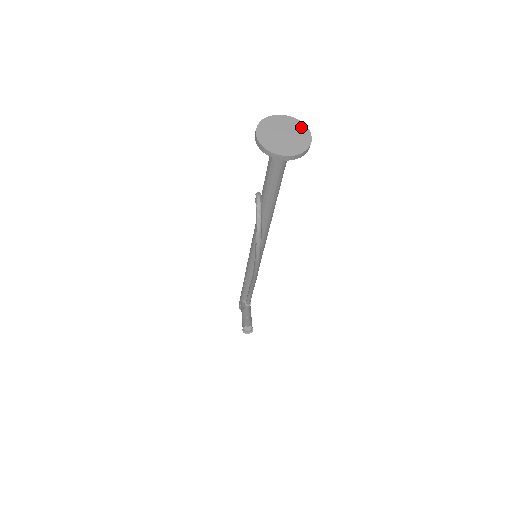
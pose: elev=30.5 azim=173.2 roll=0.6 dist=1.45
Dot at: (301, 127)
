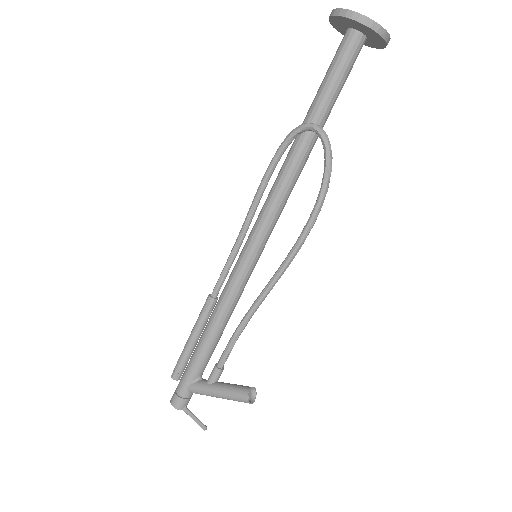
Dot at: occluded
